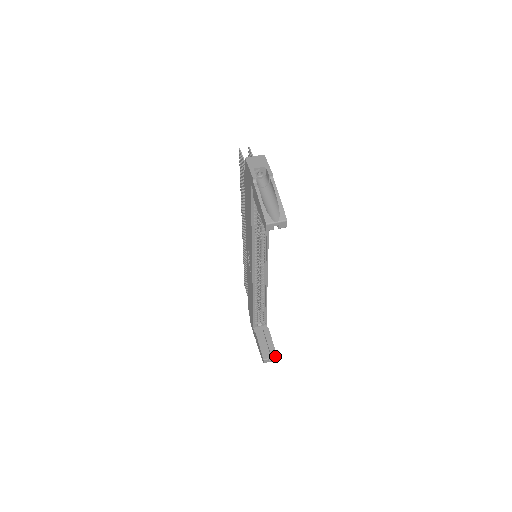
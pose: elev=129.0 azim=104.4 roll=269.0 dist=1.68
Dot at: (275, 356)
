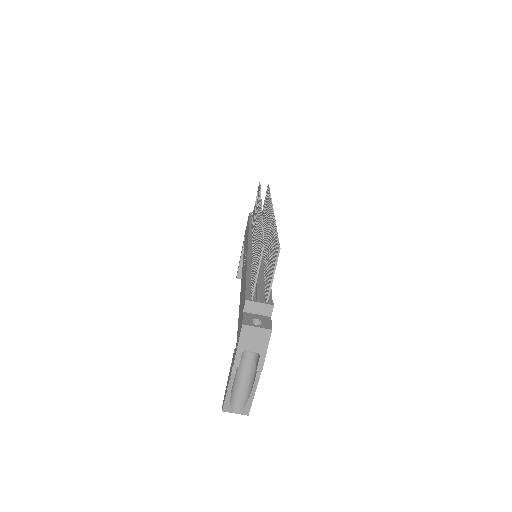
Dot at: occluded
